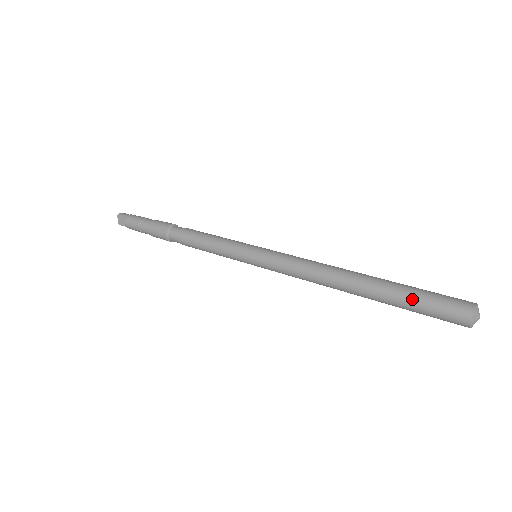
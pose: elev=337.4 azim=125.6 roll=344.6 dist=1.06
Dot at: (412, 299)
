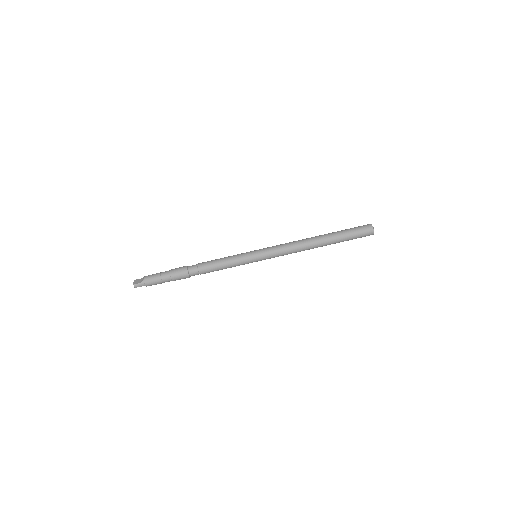
Dot at: occluded
